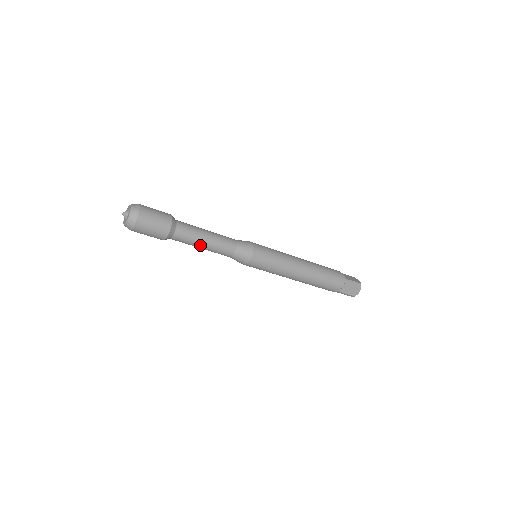
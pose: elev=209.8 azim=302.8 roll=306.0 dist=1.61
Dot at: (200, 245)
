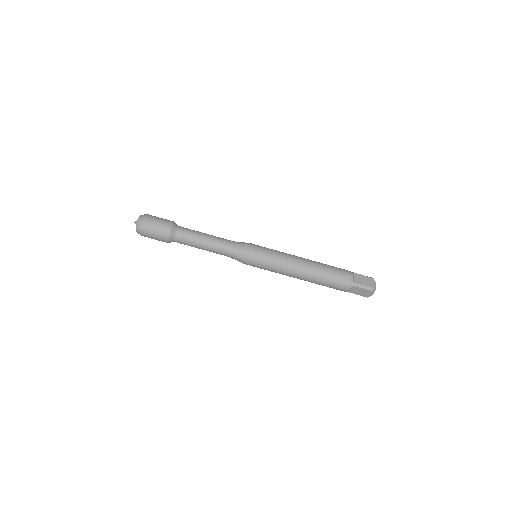
Dot at: (201, 239)
